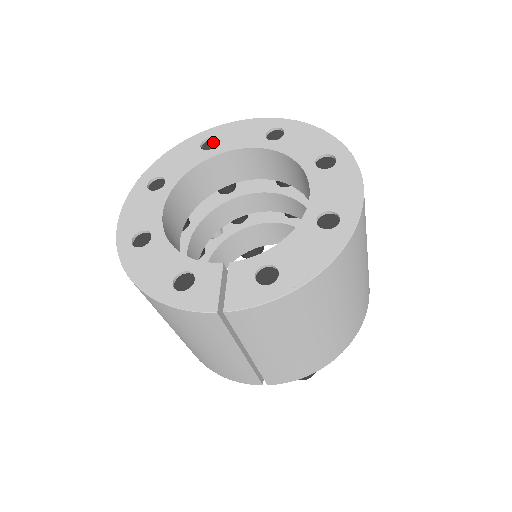
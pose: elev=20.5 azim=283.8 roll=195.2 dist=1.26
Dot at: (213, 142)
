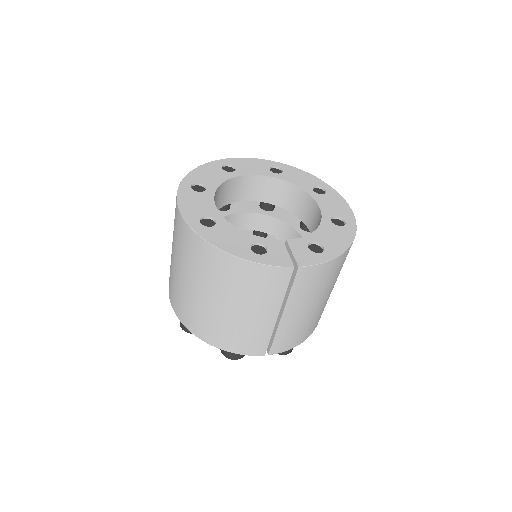
Dot at: (230, 168)
